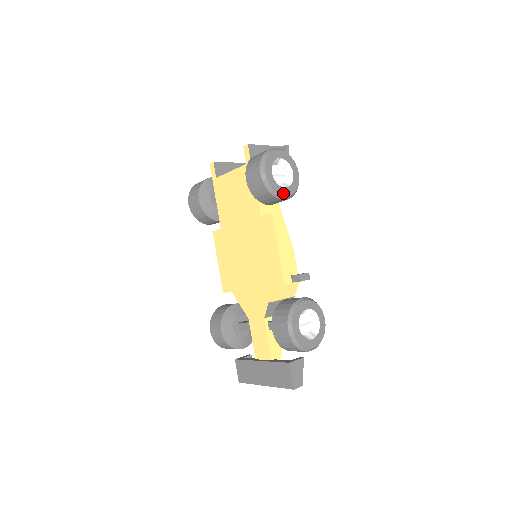
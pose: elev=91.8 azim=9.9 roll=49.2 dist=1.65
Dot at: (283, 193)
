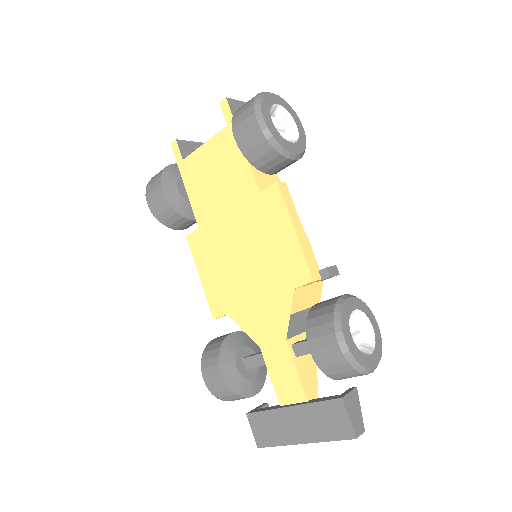
Dot at: (291, 149)
